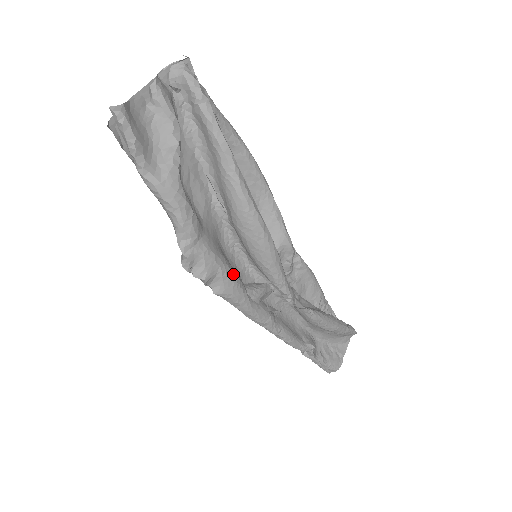
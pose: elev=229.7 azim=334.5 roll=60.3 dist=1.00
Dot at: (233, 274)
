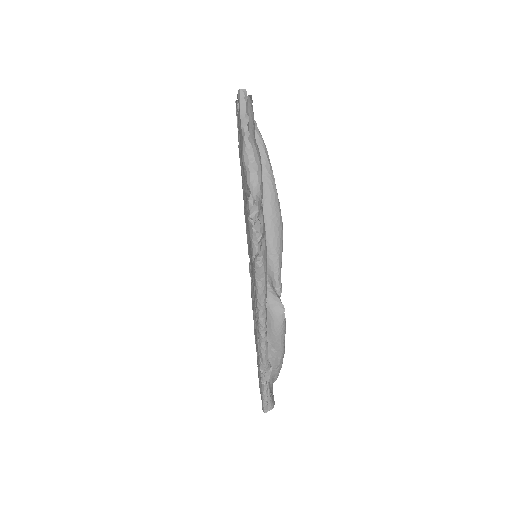
Dot at: occluded
